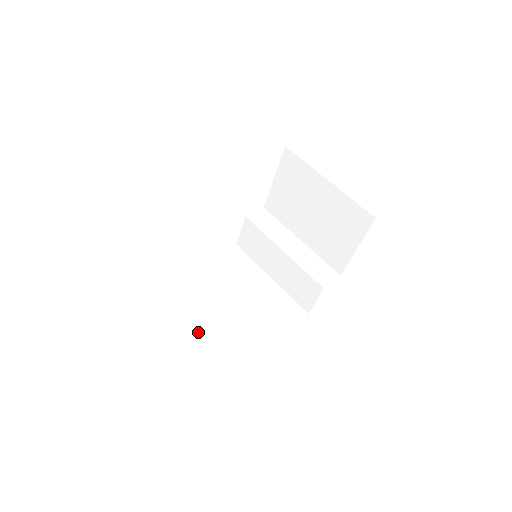
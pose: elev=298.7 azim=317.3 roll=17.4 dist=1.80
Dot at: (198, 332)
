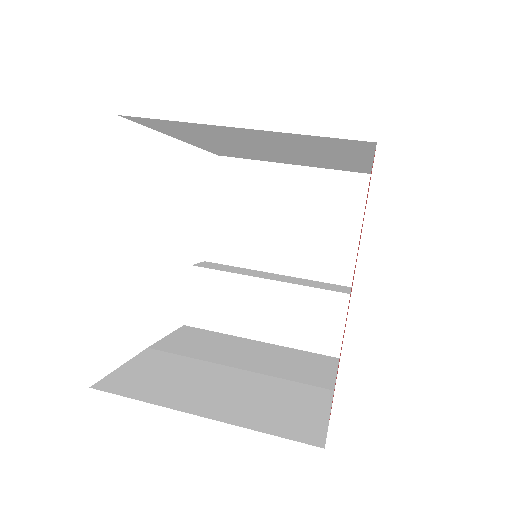
Dot at: (217, 411)
